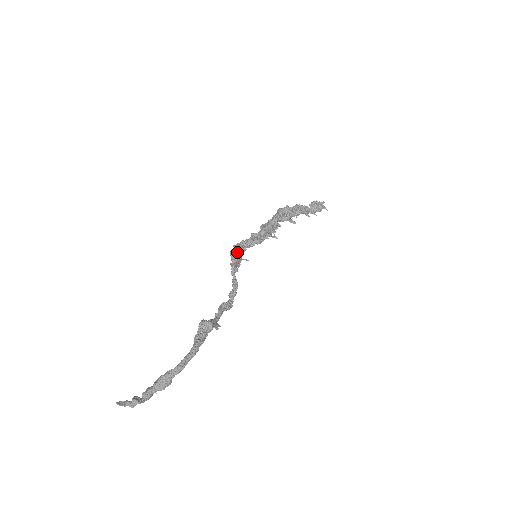
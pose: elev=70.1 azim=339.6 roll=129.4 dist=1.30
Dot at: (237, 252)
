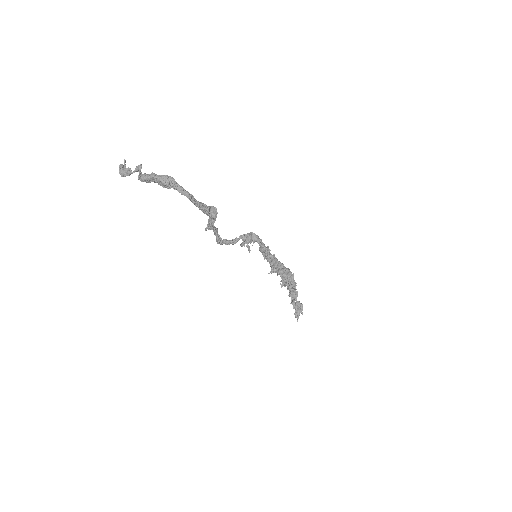
Dot at: (255, 236)
